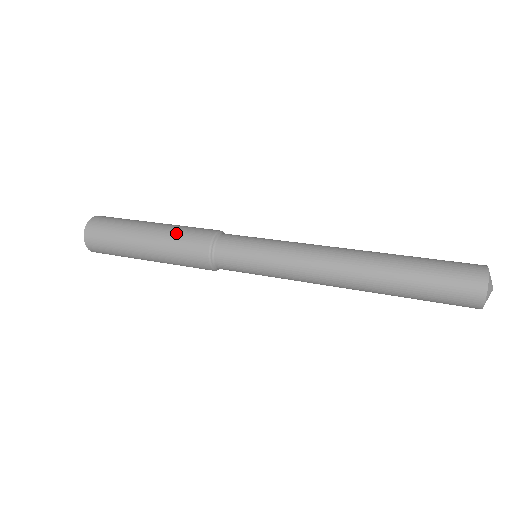
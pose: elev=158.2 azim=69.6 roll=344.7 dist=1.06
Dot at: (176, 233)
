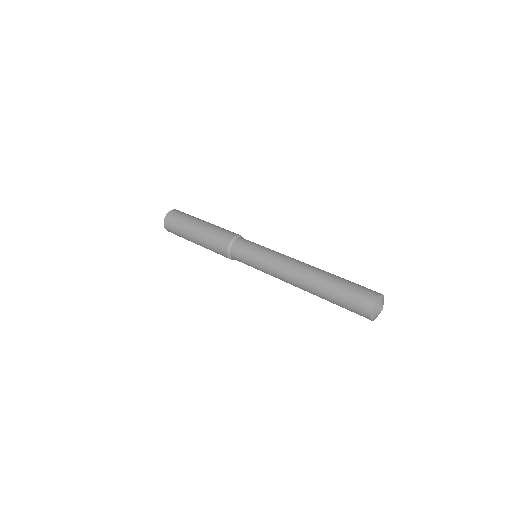
Dot at: (208, 245)
